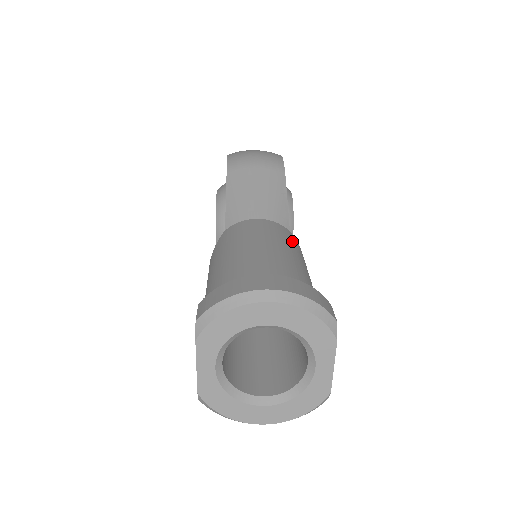
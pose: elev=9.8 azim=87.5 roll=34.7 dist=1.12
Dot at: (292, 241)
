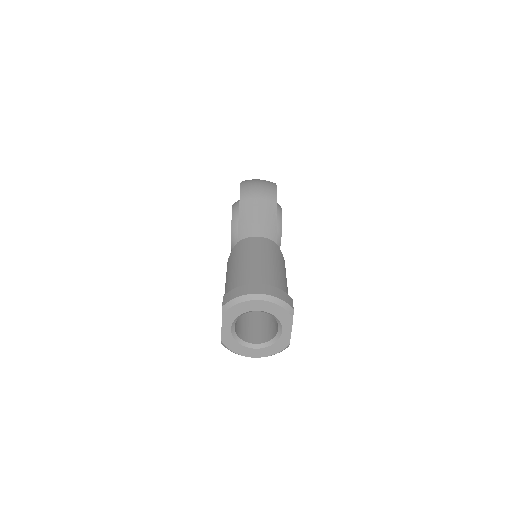
Dot at: (277, 253)
